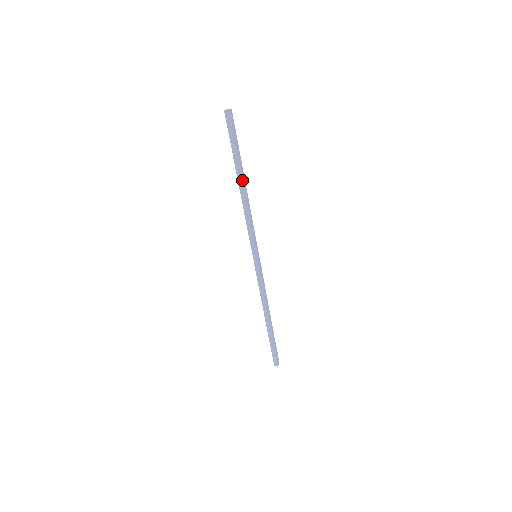
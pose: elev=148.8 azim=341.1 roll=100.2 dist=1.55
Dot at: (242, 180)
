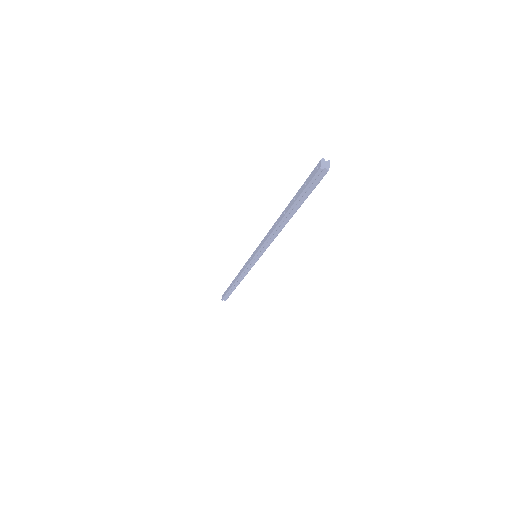
Dot at: occluded
